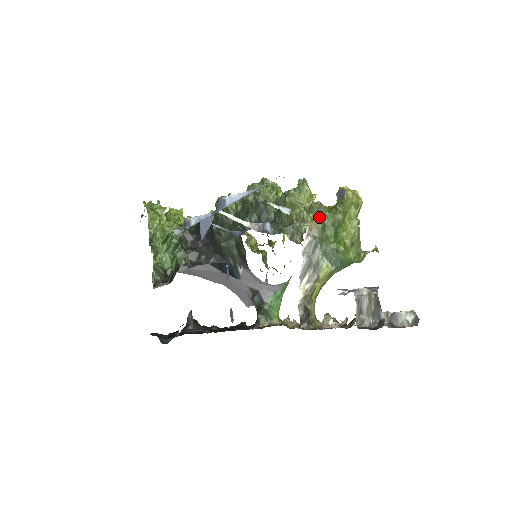
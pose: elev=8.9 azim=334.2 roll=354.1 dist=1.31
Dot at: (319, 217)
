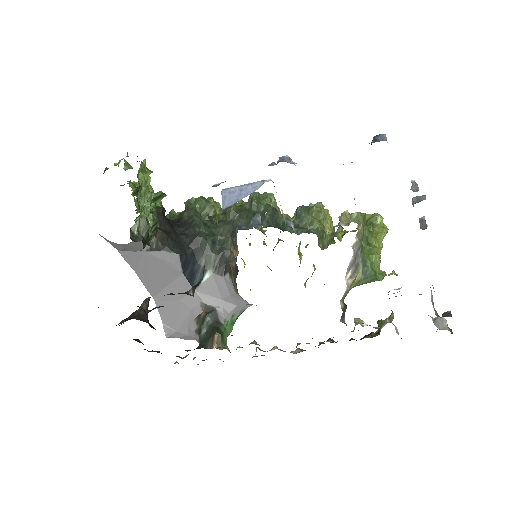
Dot at: (363, 225)
